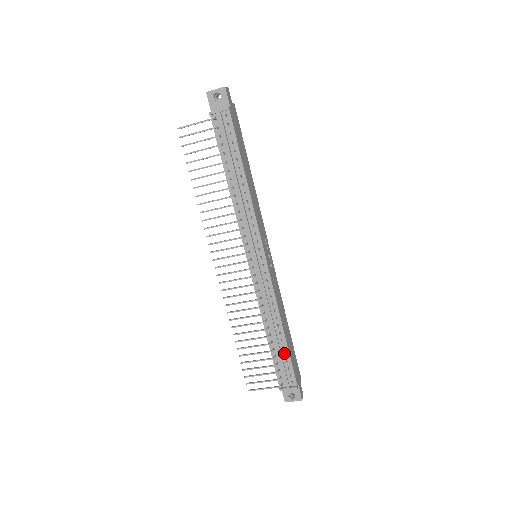
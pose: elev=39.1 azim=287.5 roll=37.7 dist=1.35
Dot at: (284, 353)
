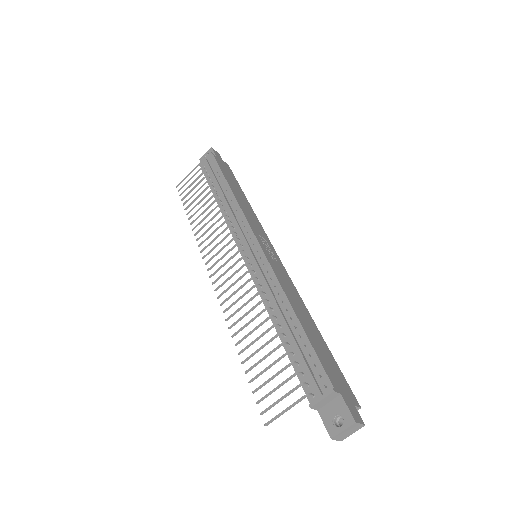
Dot at: (303, 344)
